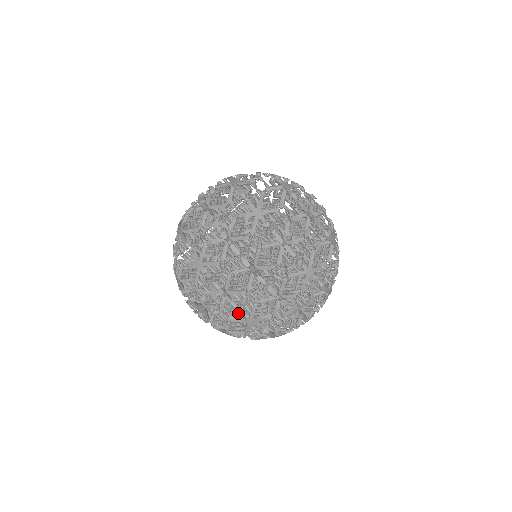
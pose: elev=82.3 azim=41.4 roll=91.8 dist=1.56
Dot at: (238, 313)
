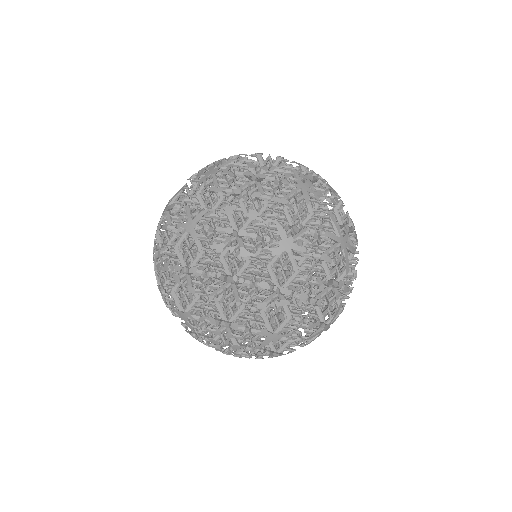
Dot at: (284, 187)
